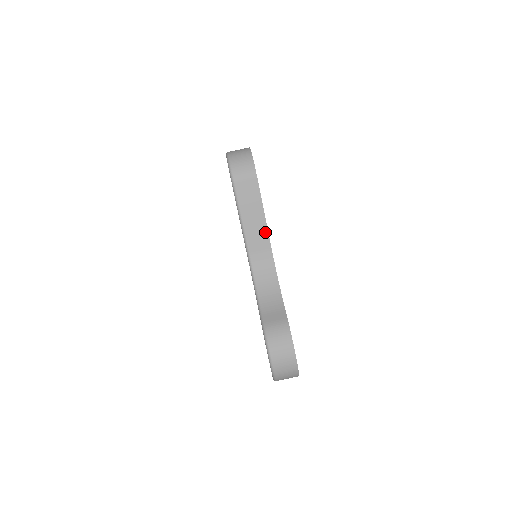
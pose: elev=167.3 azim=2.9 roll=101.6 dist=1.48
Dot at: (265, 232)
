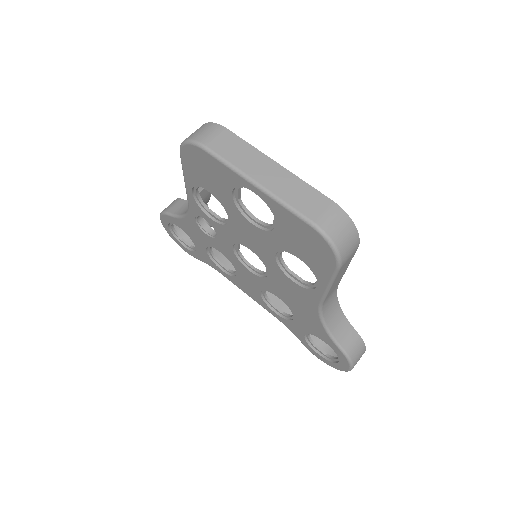
Dot at: occluded
